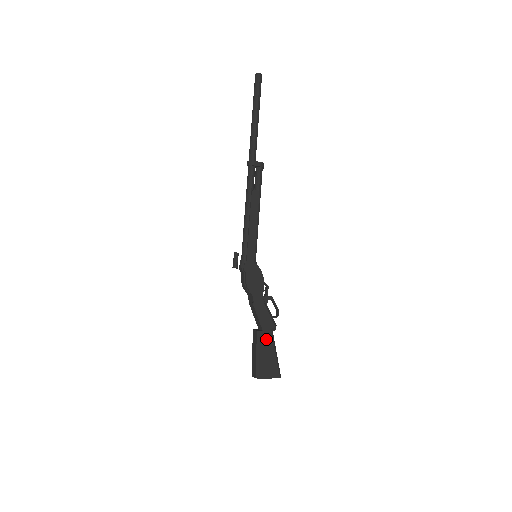
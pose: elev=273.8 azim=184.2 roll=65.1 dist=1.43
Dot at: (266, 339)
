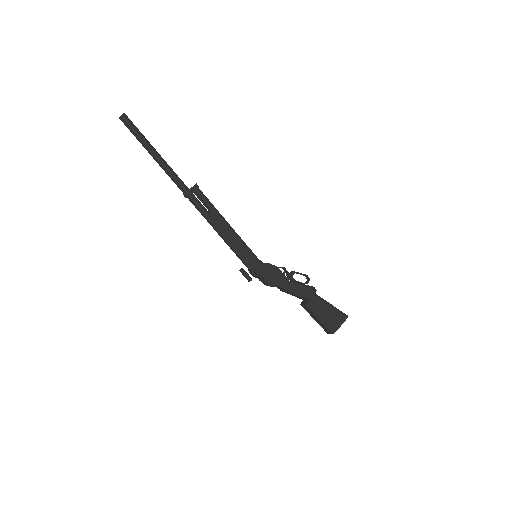
Dot at: (316, 304)
